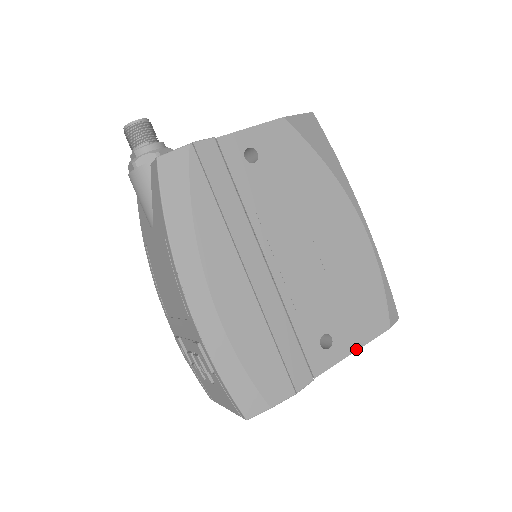
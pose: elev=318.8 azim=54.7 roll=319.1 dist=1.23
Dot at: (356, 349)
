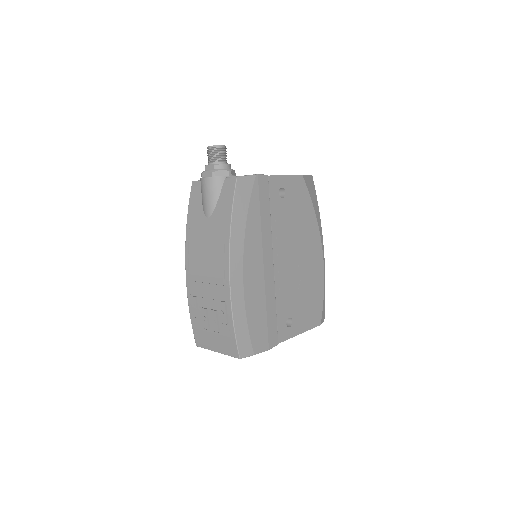
Dot at: (302, 332)
